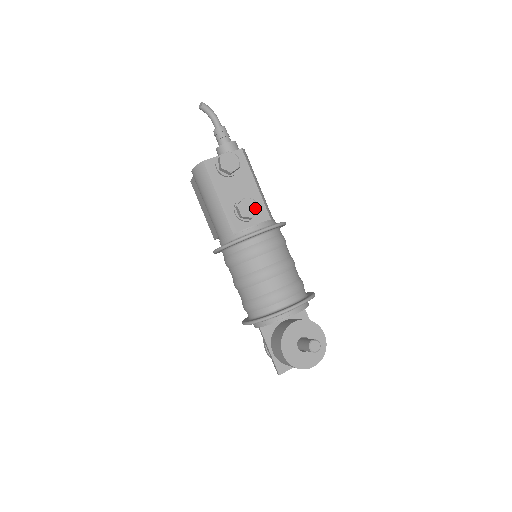
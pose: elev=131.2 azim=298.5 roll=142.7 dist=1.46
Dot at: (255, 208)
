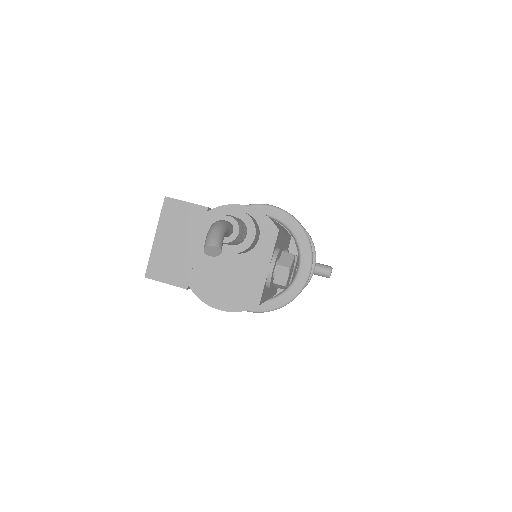
Dot at: occluded
